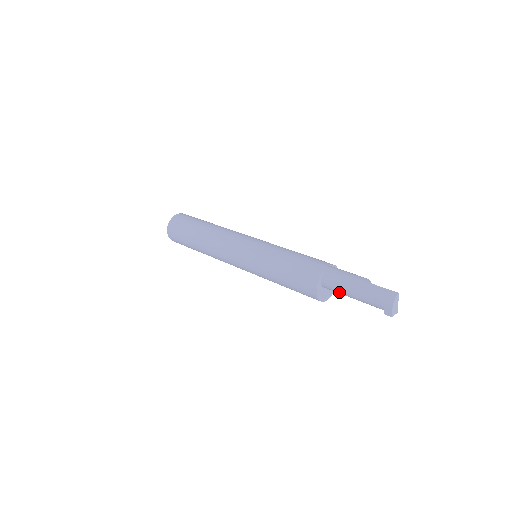
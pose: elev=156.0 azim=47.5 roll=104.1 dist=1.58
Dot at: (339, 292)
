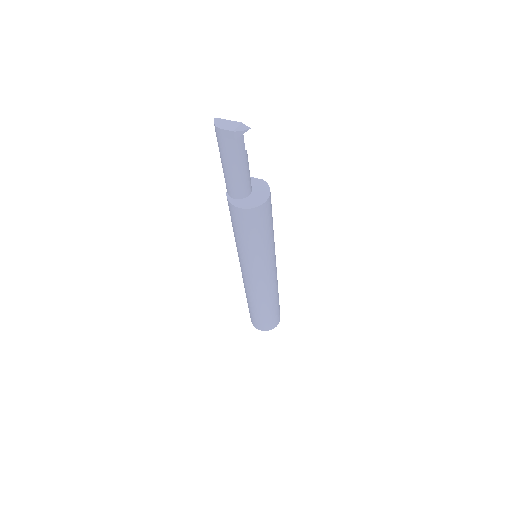
Dot at: (236, 183)
